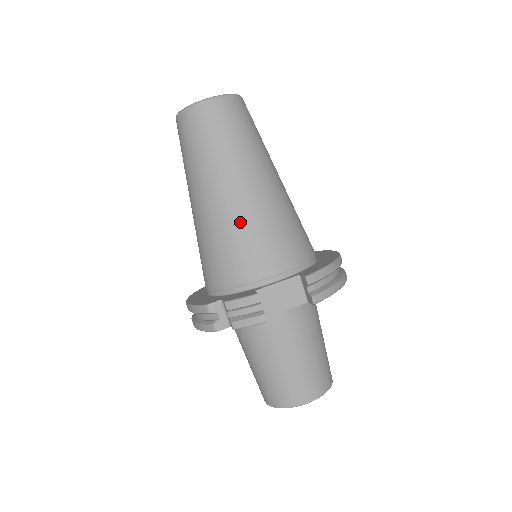
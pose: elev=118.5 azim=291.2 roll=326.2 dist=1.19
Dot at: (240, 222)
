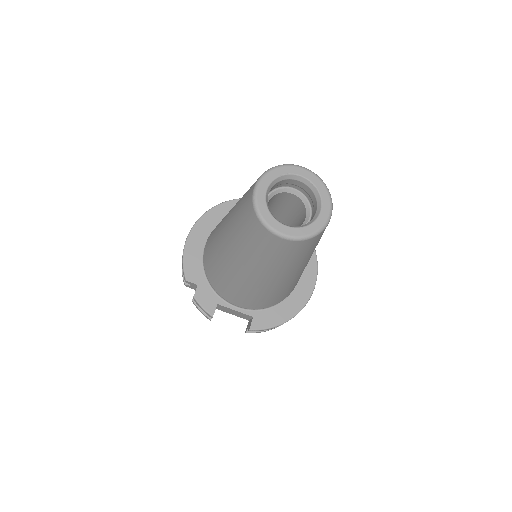
Dot at: (237, 283)
